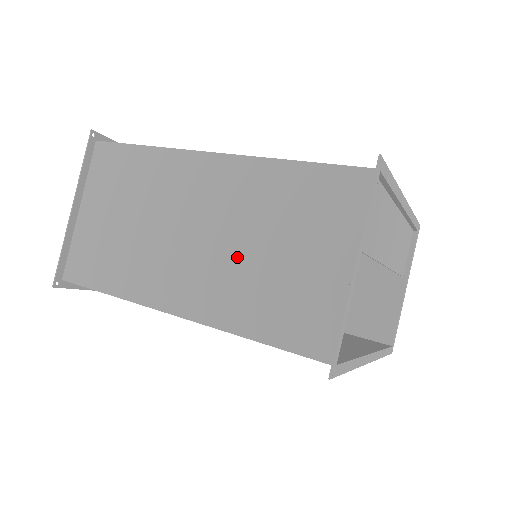
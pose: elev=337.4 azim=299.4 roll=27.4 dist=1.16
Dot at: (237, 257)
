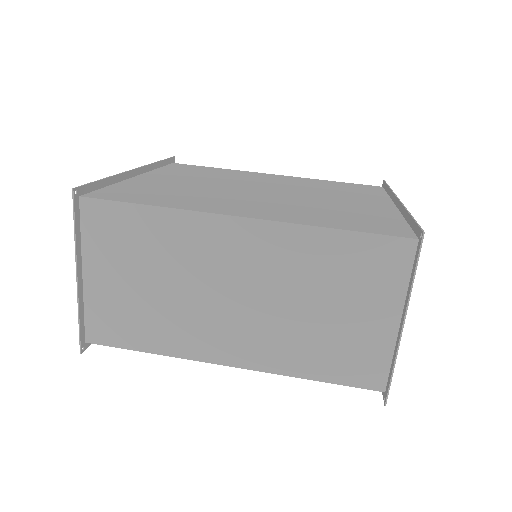
Dot at: (286, 316)
